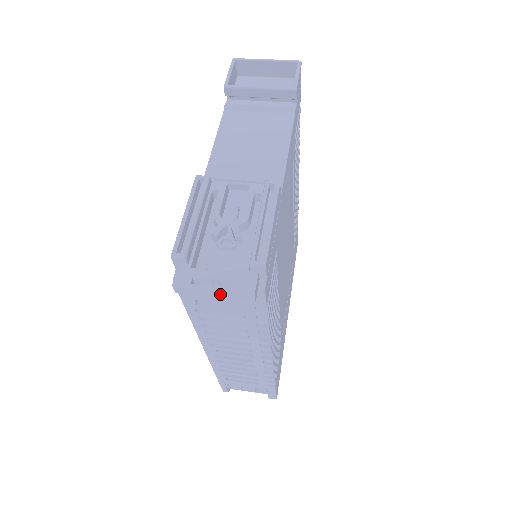
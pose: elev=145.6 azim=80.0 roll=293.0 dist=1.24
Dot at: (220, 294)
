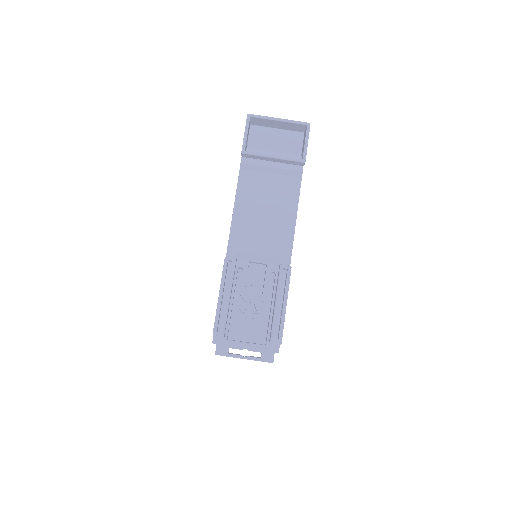
Dot at: (249, 359)
